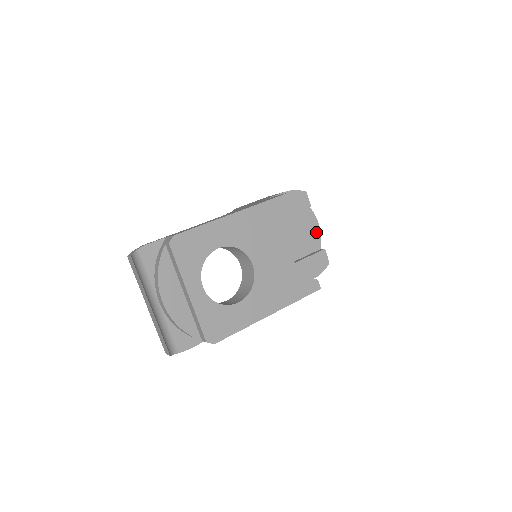
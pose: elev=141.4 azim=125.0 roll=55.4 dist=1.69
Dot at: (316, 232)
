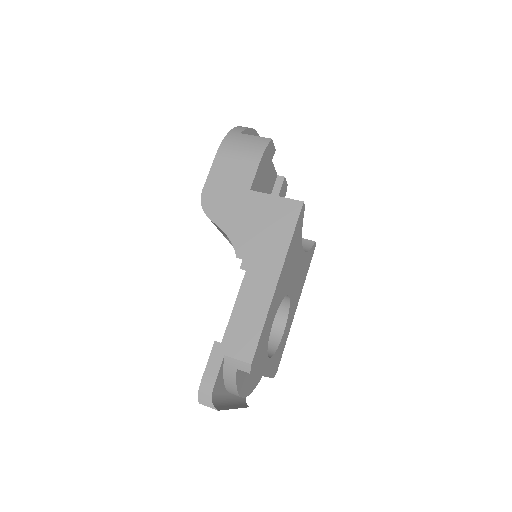
Dot at: occluded
